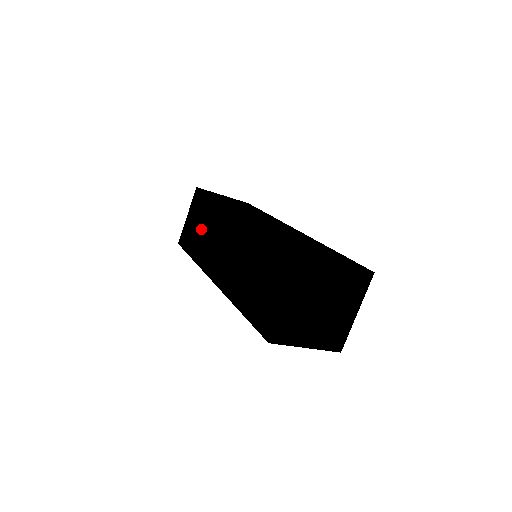
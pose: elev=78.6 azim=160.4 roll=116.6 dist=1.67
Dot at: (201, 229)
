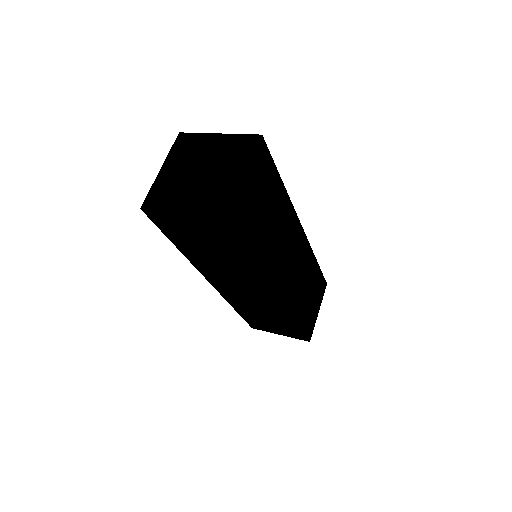
Dot at: occluded
